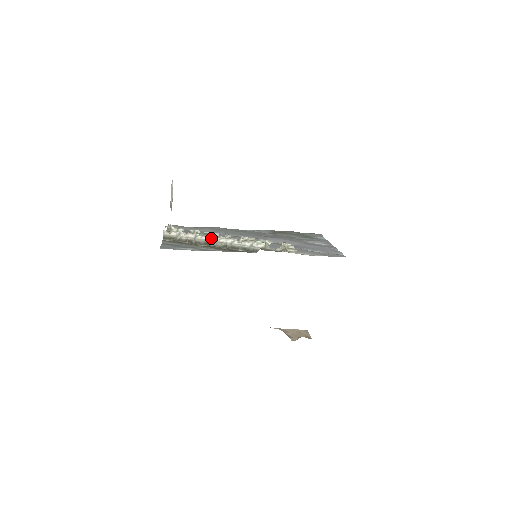
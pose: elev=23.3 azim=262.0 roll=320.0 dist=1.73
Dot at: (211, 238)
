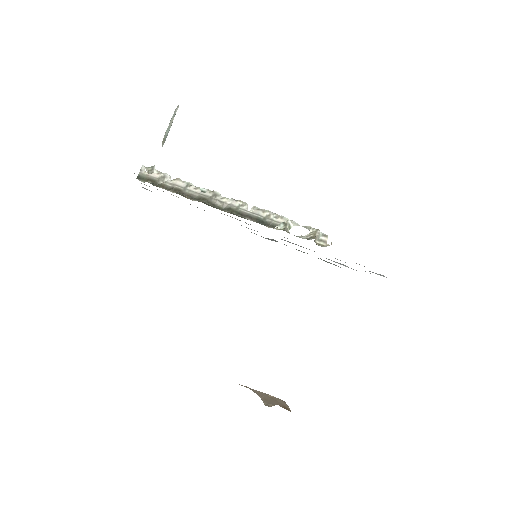
Dot at: (210, 193)
